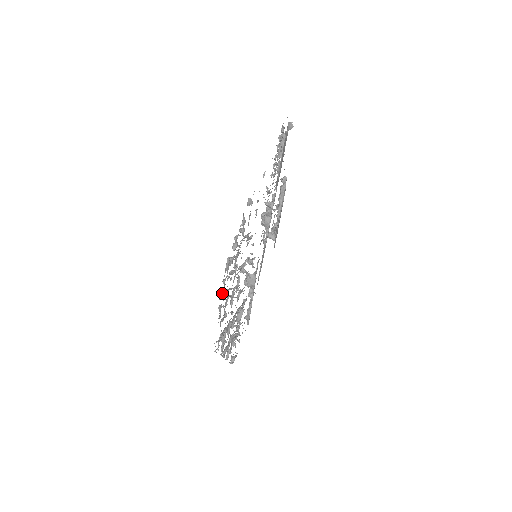
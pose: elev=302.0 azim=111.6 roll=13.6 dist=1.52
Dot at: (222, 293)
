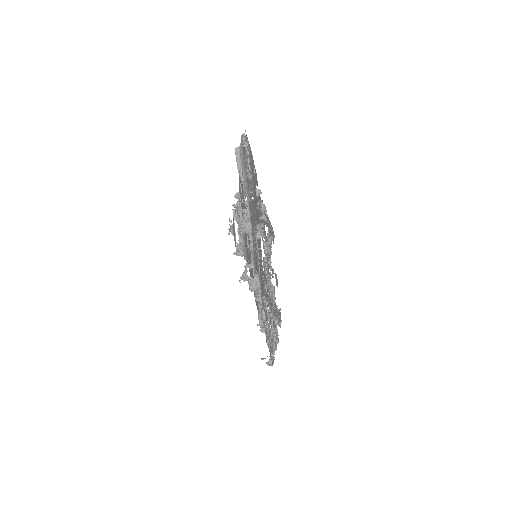
Dot at: occluded
